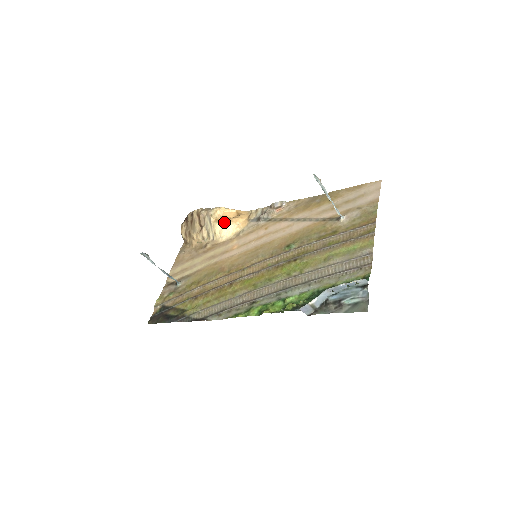
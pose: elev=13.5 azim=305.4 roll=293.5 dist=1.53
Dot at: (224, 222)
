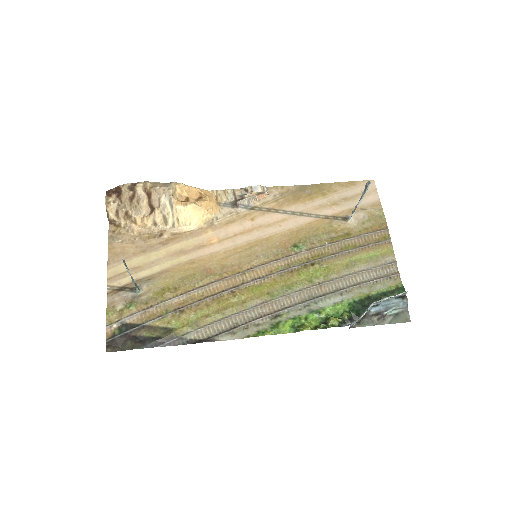
Dot at: (193, 206)
